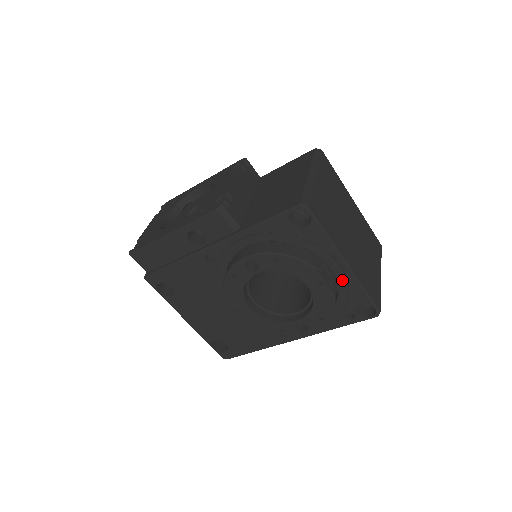
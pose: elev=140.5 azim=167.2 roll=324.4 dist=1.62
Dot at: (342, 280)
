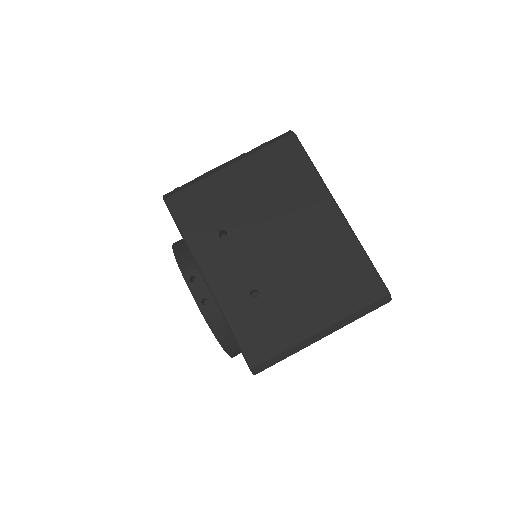
Dot at: occluded
